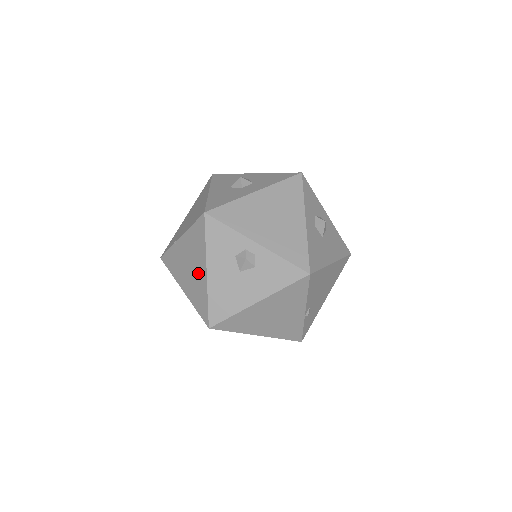
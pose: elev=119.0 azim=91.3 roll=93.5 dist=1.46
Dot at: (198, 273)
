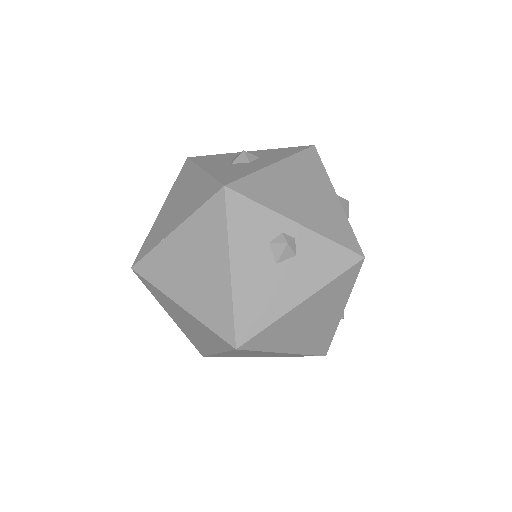
Dot at: (212, 274)
